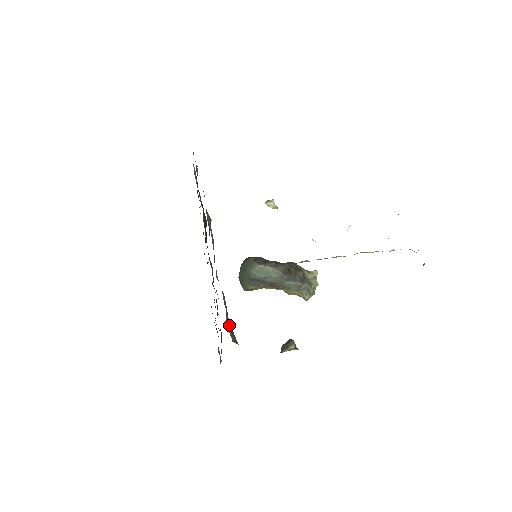
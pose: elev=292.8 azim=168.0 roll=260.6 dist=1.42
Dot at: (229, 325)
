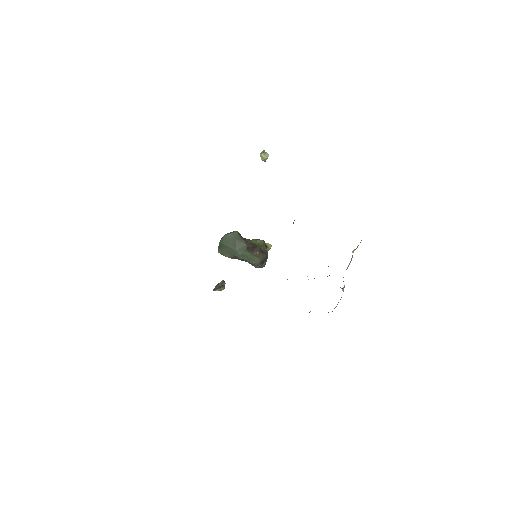
Dot at: occluded
